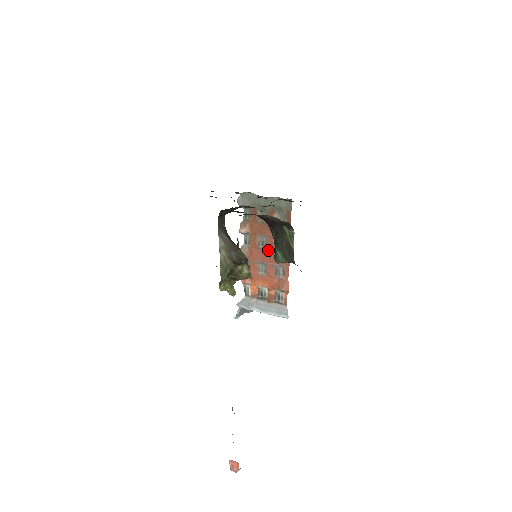
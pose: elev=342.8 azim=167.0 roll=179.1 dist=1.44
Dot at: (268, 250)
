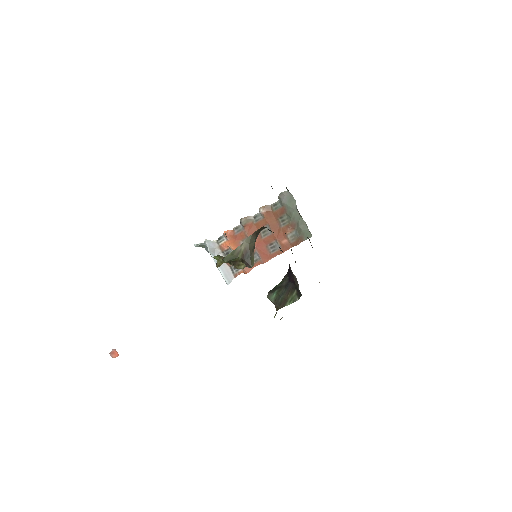
Dot at: (263, 239)
